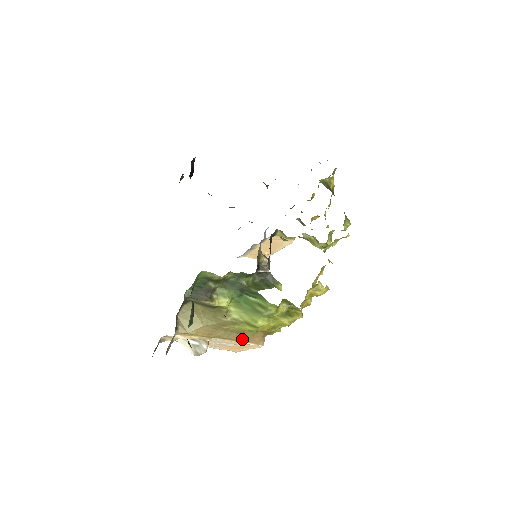
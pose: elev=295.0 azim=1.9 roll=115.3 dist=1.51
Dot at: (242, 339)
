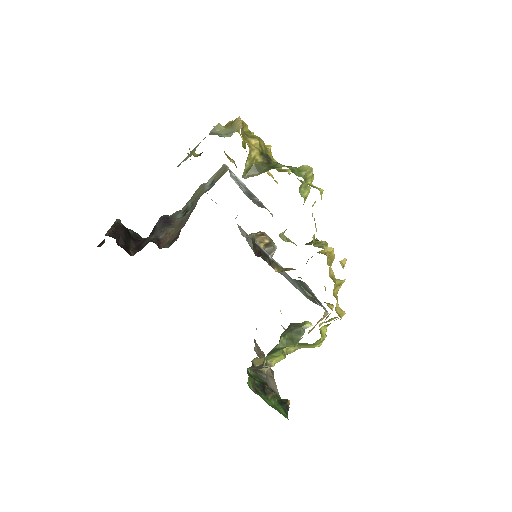
Dot at: occluded
